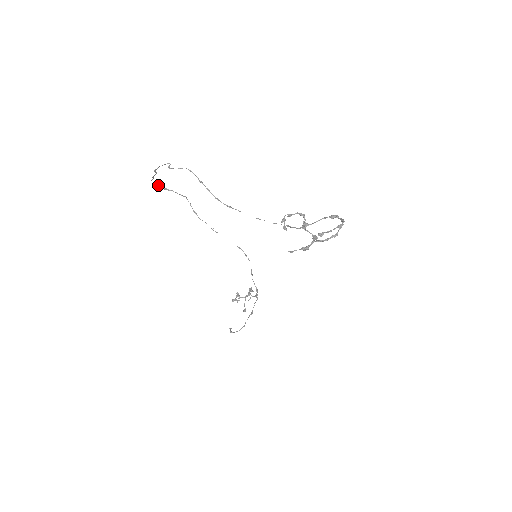
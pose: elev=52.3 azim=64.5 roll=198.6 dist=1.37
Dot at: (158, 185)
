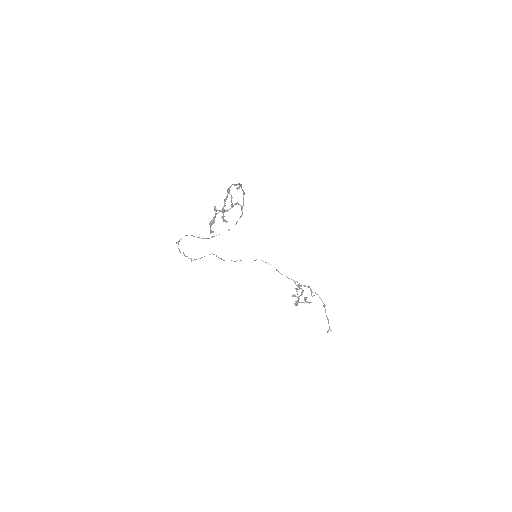
Dot at: (196, 259)
